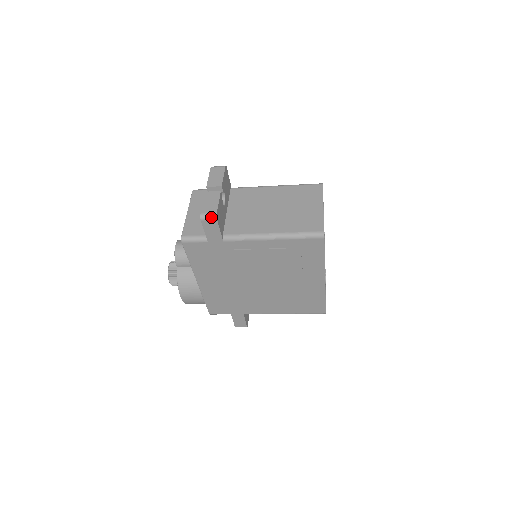
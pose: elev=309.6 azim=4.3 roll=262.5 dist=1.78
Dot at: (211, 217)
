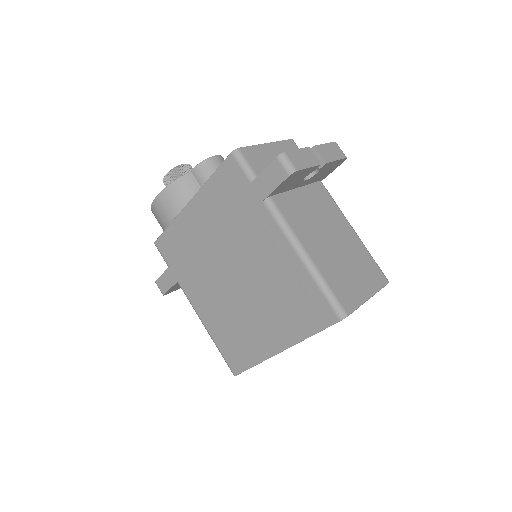
Dot at: (289, 166)
